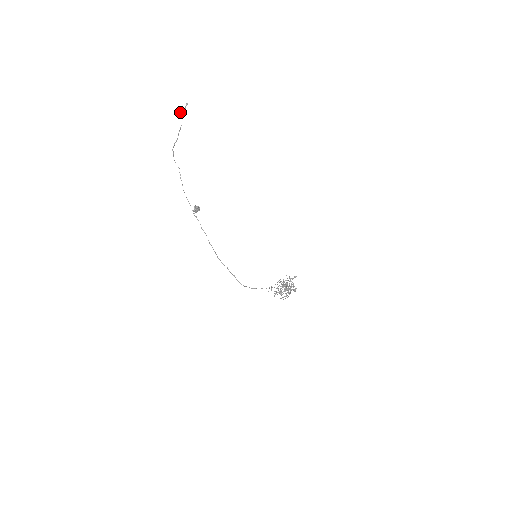
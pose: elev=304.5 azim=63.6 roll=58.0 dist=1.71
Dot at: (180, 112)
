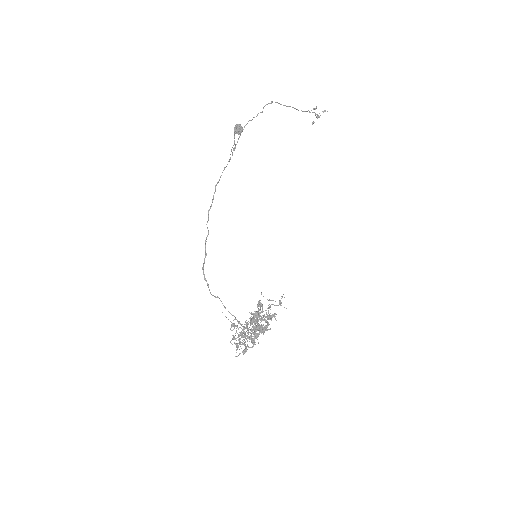
Dot at: (313, 122)
